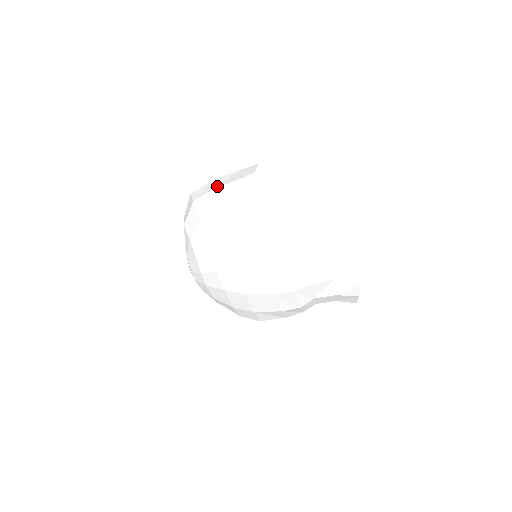
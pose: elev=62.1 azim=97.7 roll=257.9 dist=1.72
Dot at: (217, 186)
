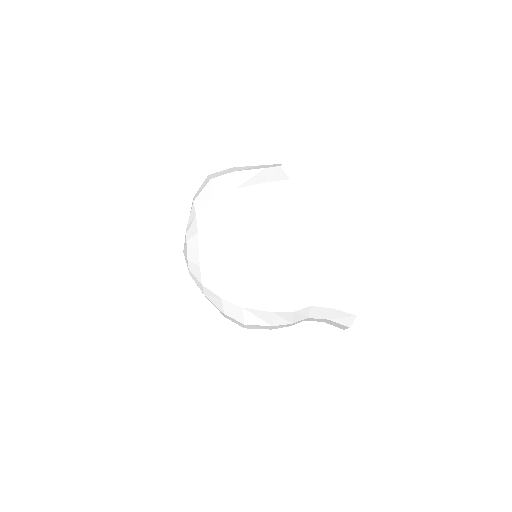
Dot at: (239, 170)
